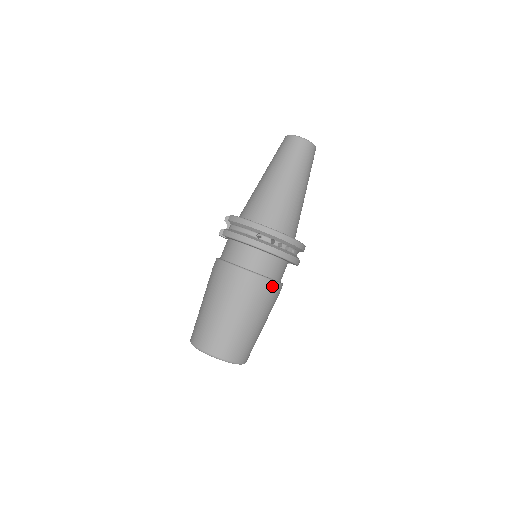
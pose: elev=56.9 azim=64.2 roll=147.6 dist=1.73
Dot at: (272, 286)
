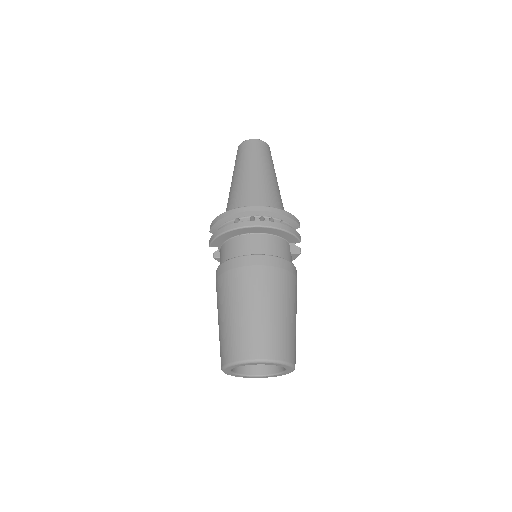
Dot at: (275, 262)
